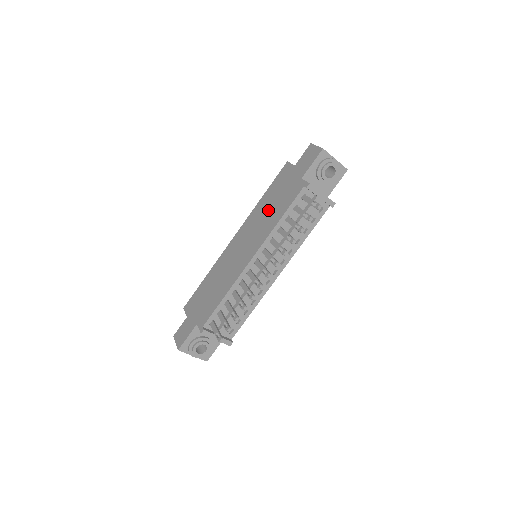
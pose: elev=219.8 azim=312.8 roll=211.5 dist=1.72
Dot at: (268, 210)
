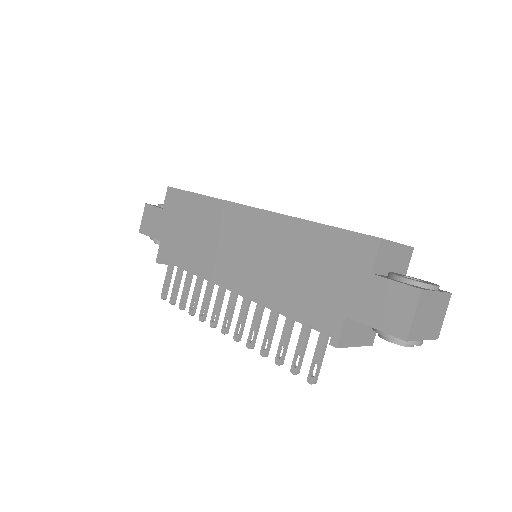
Dot at: (291, 265)
